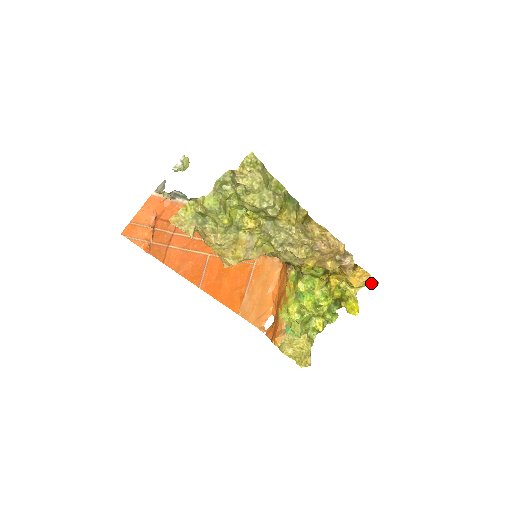
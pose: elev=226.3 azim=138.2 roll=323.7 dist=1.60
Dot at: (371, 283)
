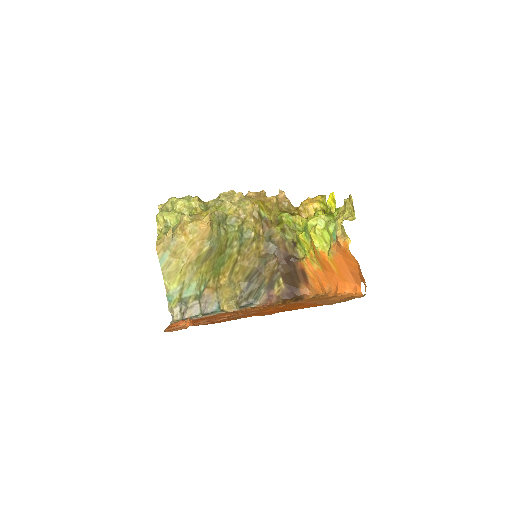
Dot at: (318, 196)
